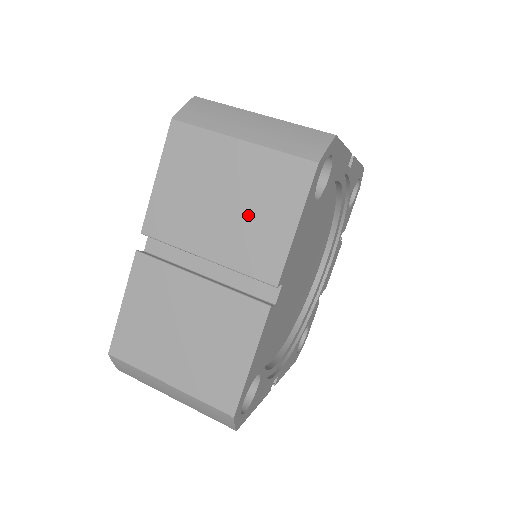
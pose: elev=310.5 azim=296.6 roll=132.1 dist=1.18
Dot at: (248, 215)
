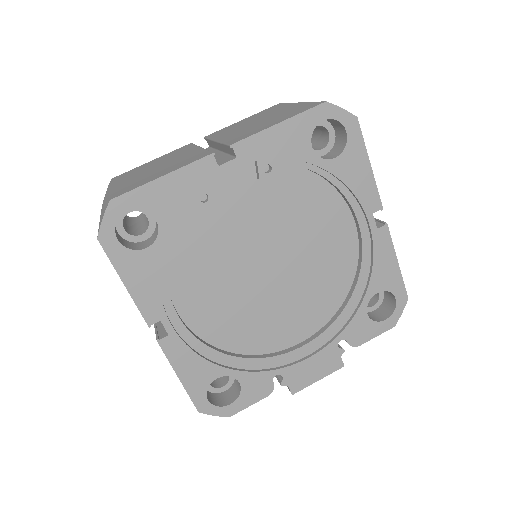
Dot at: (262, 123)
